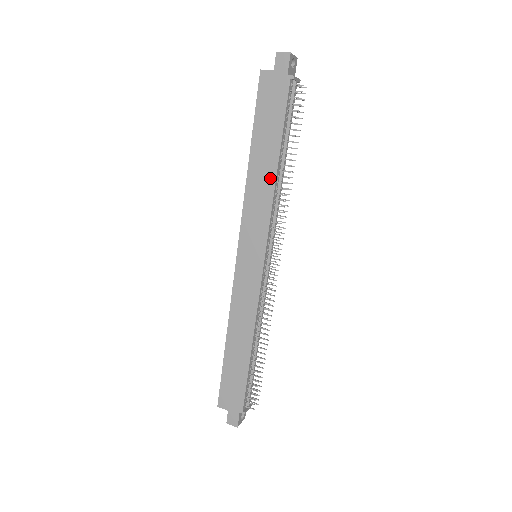
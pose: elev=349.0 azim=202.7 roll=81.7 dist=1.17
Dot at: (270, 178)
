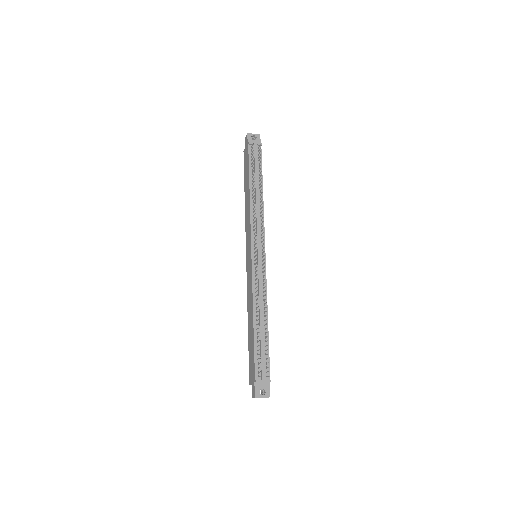
Dot at: (249, 201)
